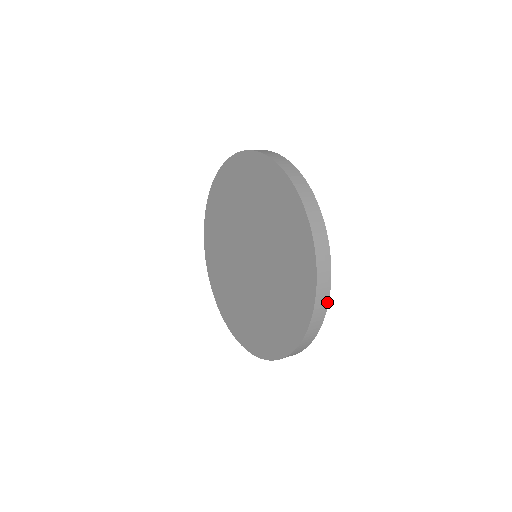
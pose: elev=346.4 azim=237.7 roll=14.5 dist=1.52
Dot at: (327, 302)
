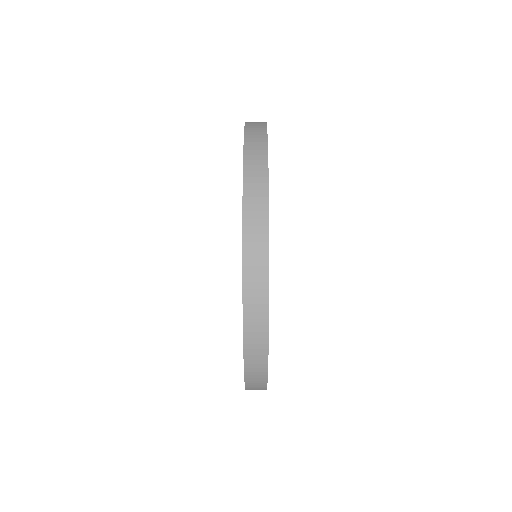
Dot at: (265, 127)
